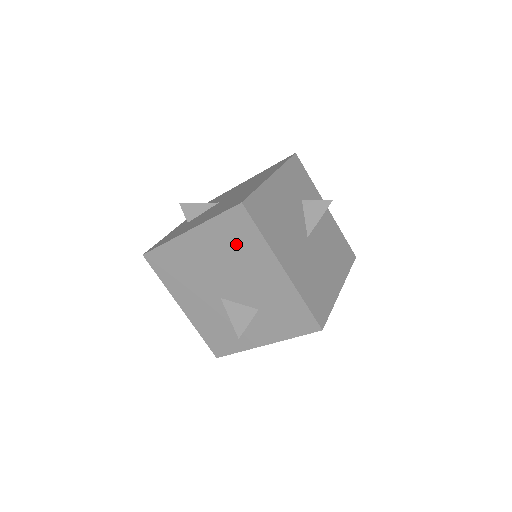
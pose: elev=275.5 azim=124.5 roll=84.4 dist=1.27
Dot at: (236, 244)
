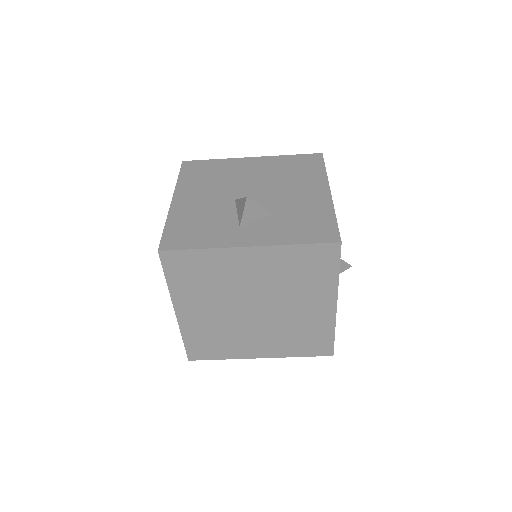
Dot at: (294, 171)
